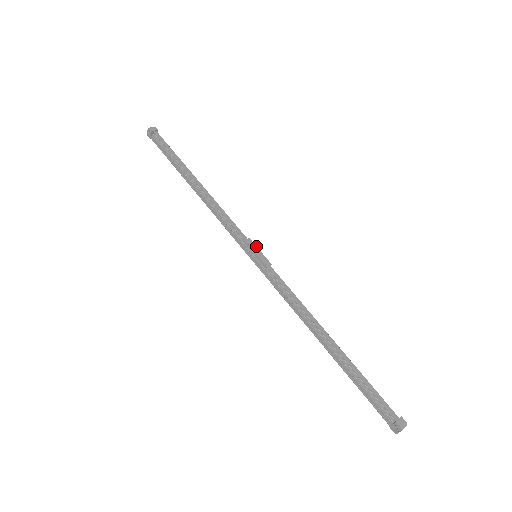
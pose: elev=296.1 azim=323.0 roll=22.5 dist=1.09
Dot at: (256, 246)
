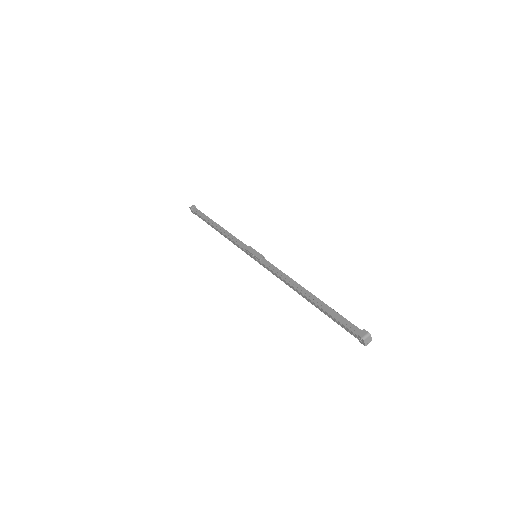
Dot at: (253, 249)
